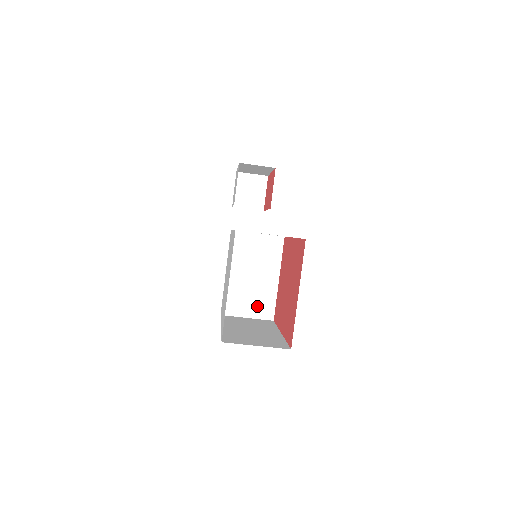
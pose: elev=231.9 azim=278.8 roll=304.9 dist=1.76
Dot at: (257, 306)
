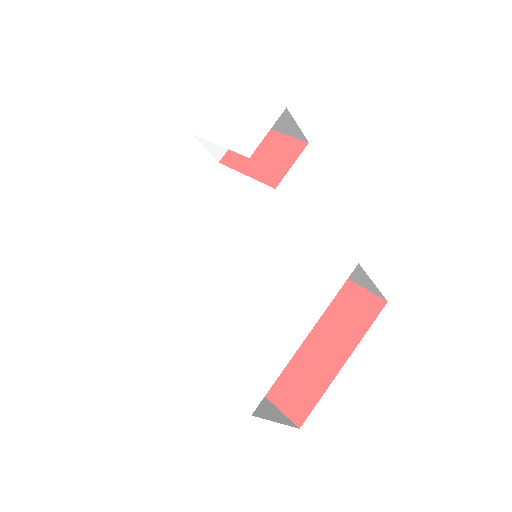
Dot at: occluded
